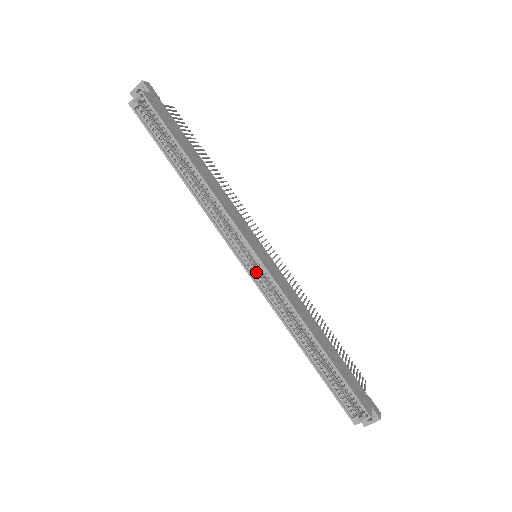
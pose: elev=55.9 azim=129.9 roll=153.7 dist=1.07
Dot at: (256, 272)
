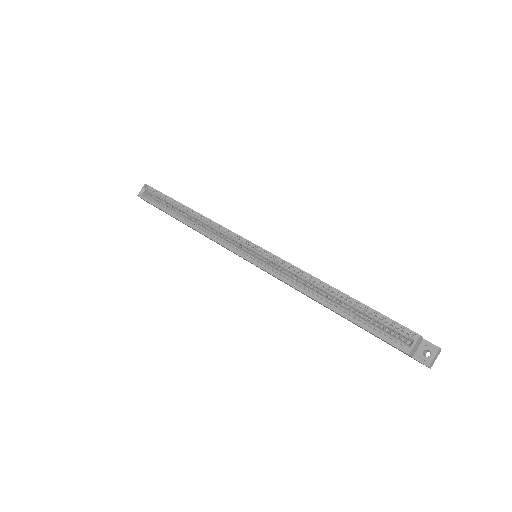
Dot at: (256, 258)
